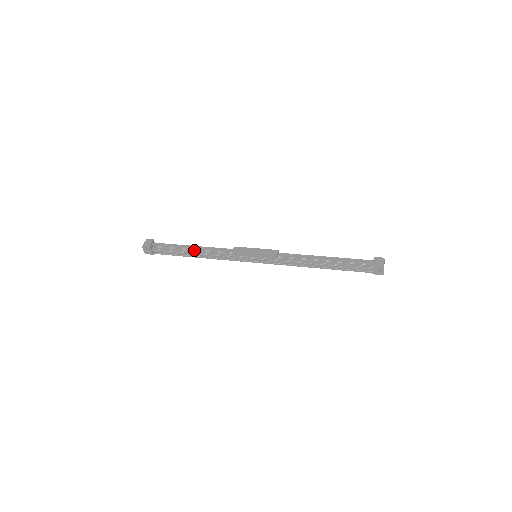
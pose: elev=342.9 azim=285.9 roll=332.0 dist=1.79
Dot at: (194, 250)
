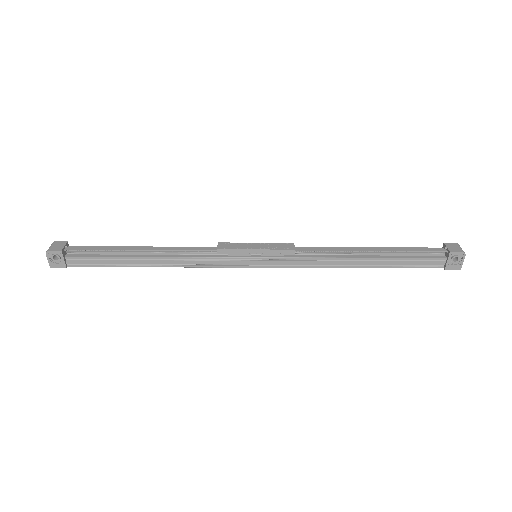
Dot at: (145, 253)
